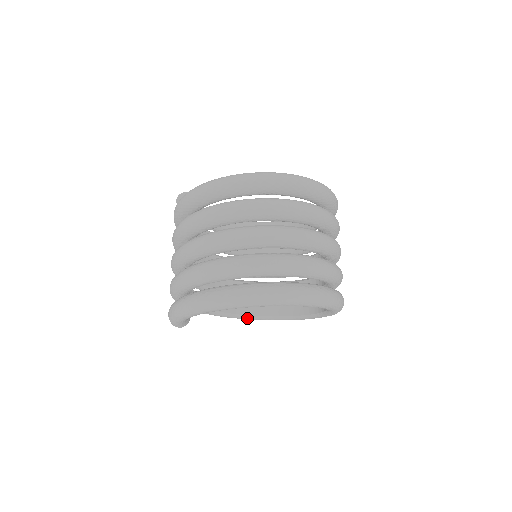
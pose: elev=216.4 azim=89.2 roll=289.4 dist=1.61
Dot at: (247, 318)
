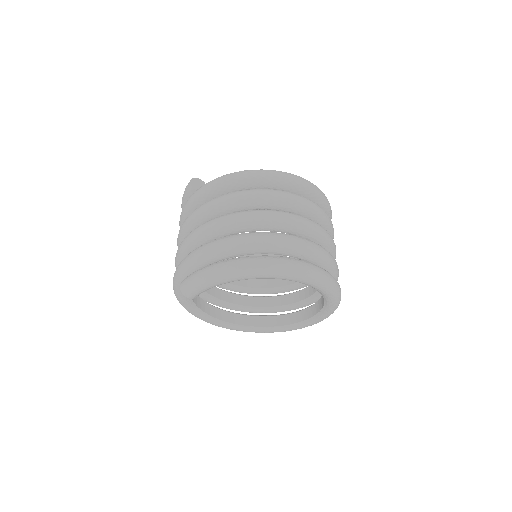
Dot at: (211, 320)
